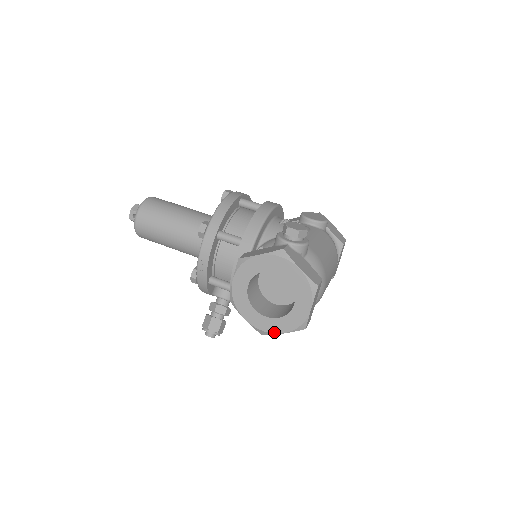
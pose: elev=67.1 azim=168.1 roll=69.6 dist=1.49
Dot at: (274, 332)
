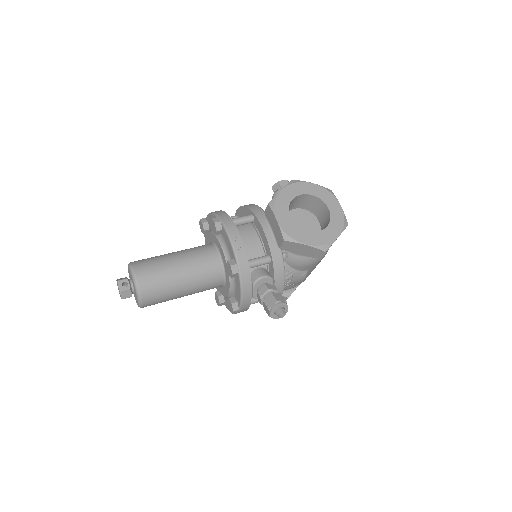
Dot at: (333, 239)
